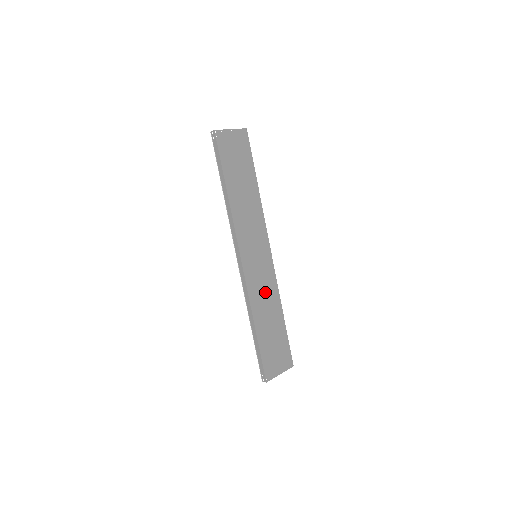
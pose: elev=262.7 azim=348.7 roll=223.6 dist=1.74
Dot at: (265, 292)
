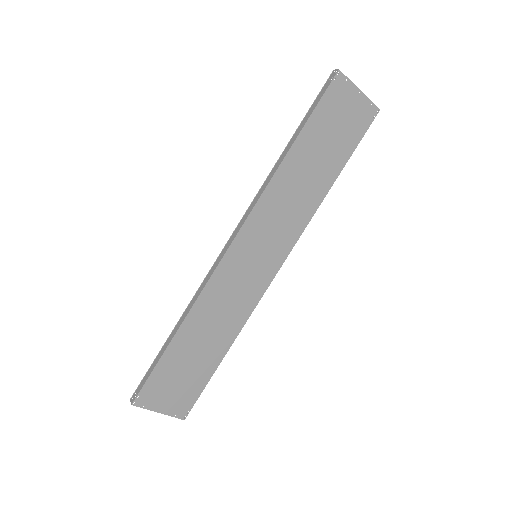
Dot at: (228, 305)
